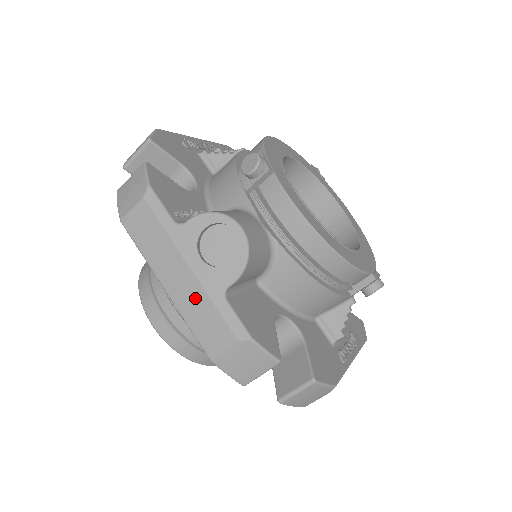
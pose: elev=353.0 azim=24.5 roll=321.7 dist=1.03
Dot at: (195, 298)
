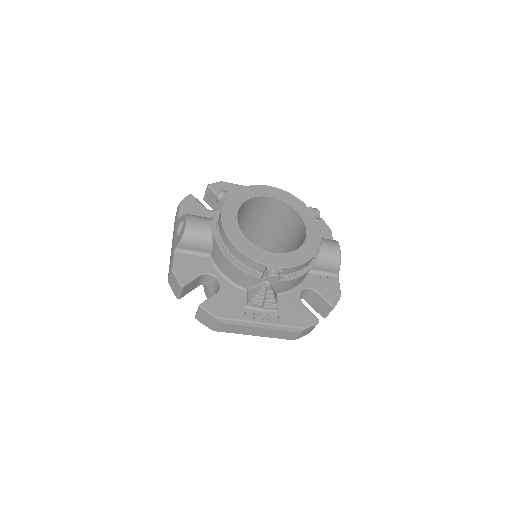
Dot at: occluded
